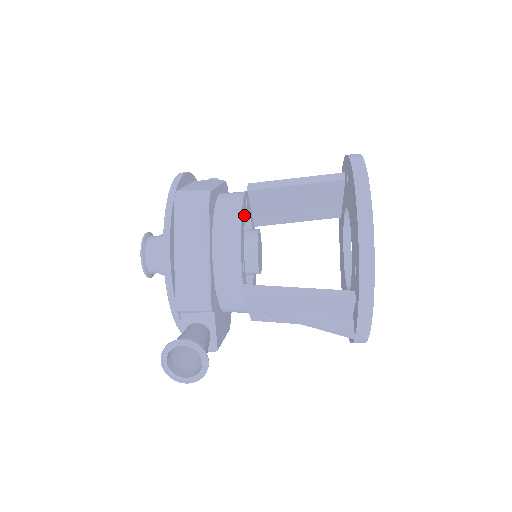
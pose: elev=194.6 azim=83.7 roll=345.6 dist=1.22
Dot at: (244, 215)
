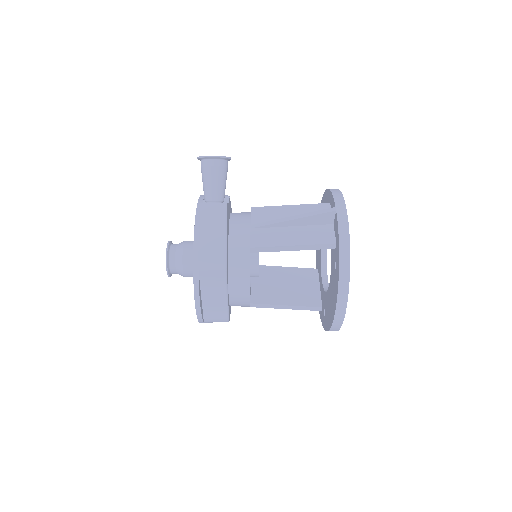
Dot at: occluded
